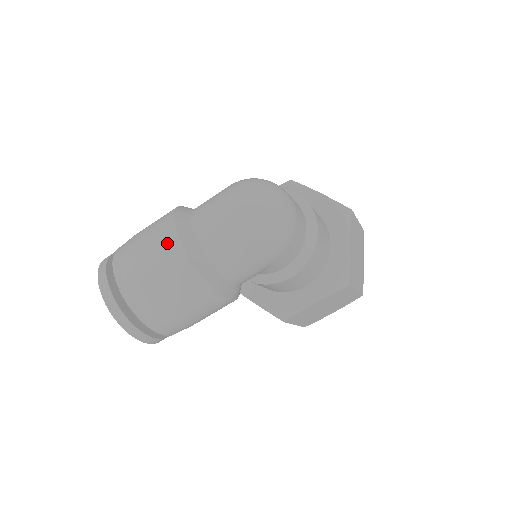
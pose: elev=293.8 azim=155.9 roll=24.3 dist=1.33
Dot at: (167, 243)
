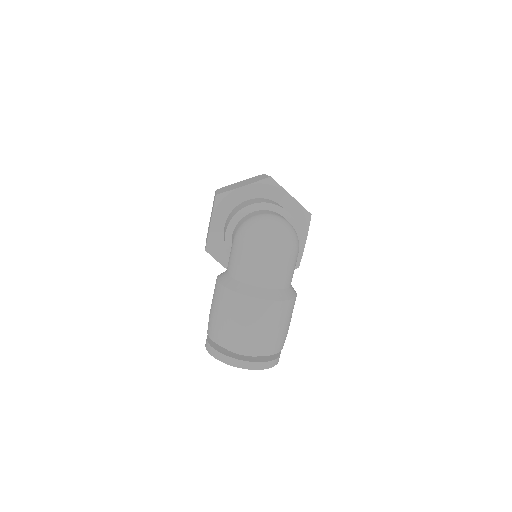
Dot at: (256, 308)
